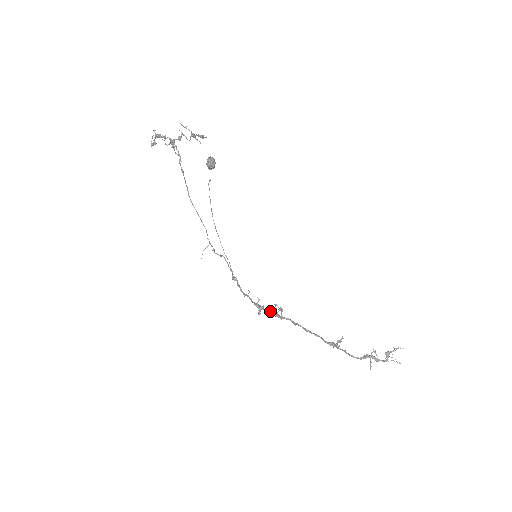
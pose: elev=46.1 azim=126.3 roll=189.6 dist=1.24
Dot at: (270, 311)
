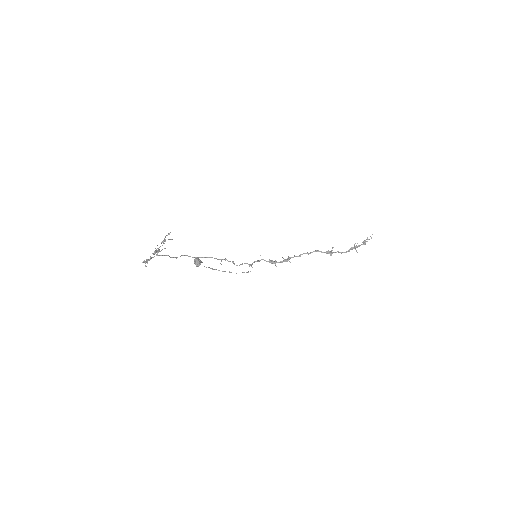
Dot at: (282, 262)
